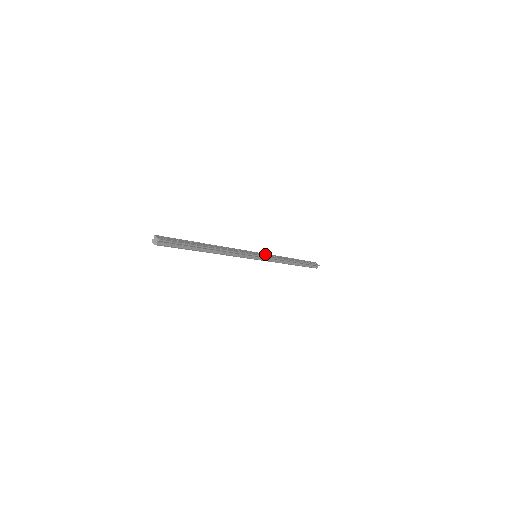
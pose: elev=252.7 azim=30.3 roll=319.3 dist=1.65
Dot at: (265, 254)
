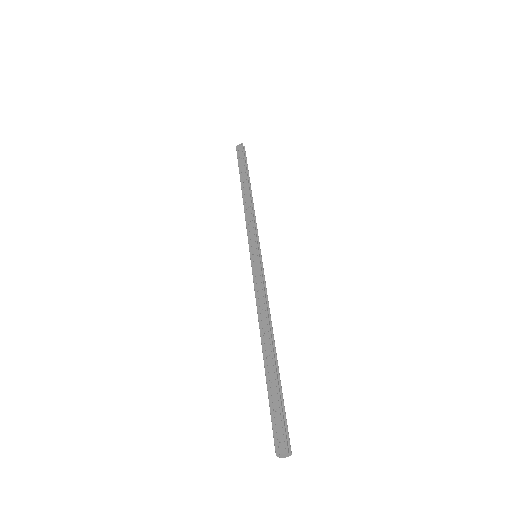
Dot at: (249, 238)
